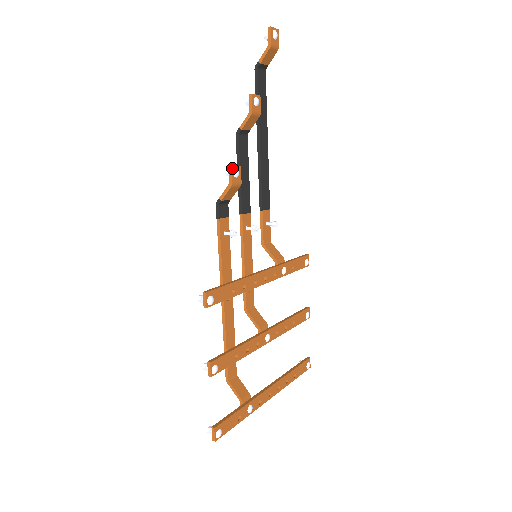
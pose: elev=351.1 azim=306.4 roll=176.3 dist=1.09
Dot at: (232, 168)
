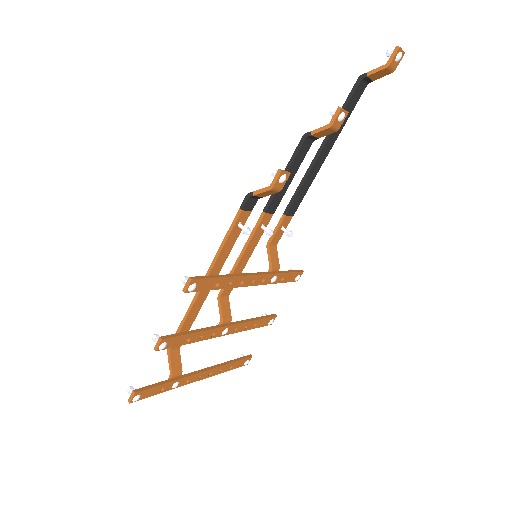
Dot at: (281, 173)
